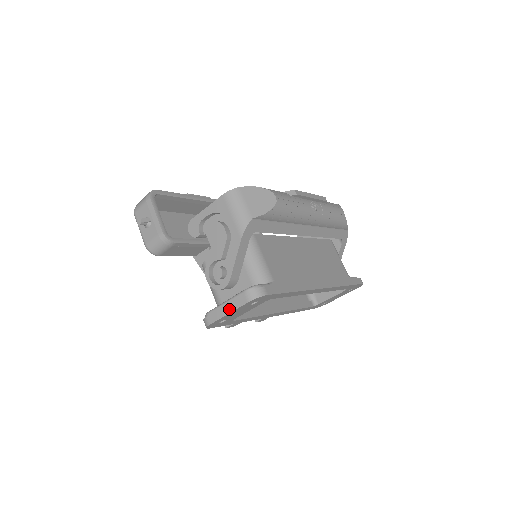
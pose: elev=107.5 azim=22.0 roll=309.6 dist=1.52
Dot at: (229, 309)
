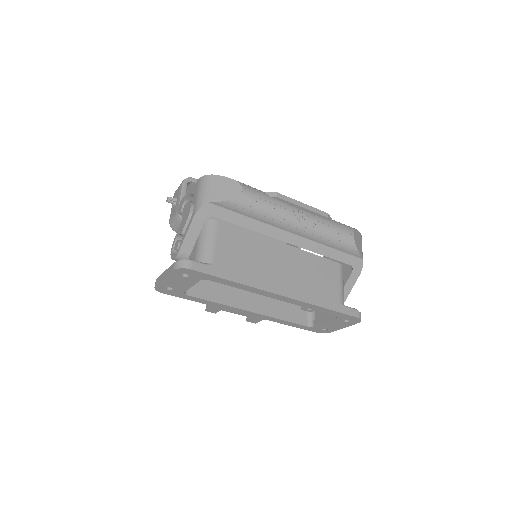
Dot at: (165, 274)
